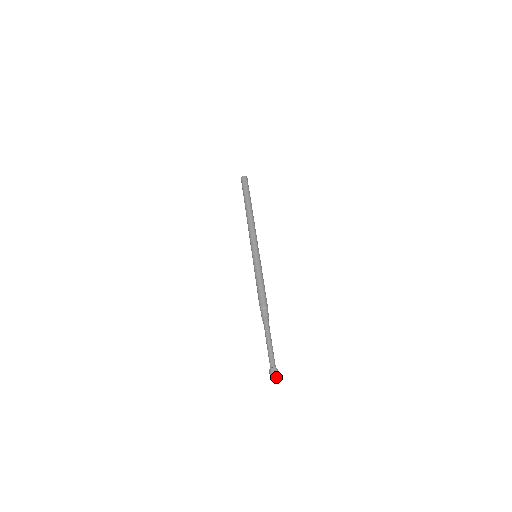
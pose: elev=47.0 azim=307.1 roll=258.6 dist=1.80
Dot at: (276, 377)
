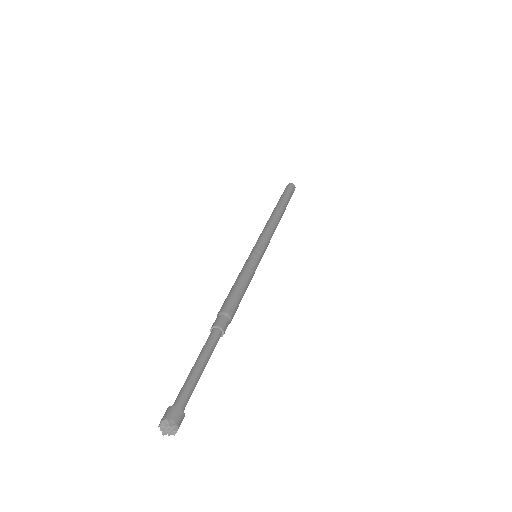
Dot at: (171, 427)
